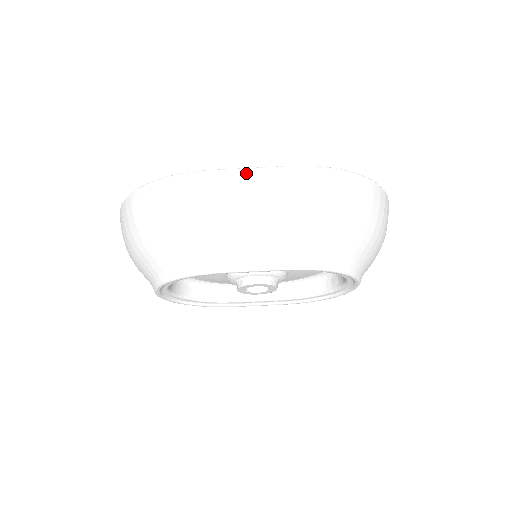
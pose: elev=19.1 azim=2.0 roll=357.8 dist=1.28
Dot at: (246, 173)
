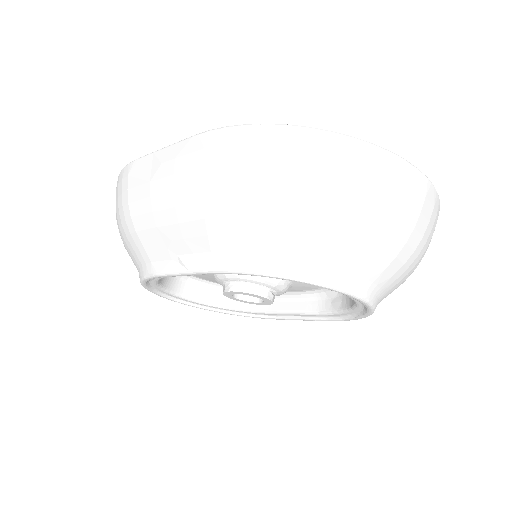
Dot at: (160, 154)
